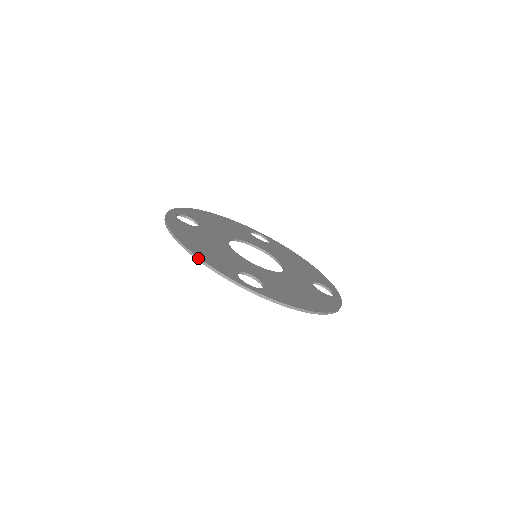
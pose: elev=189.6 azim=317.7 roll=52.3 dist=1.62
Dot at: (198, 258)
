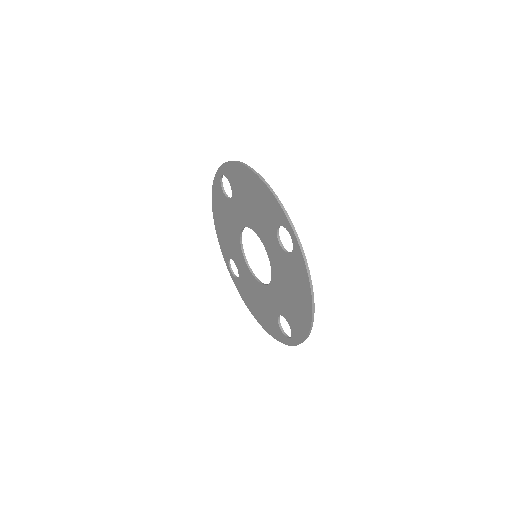
Dot at: (268, 185)
